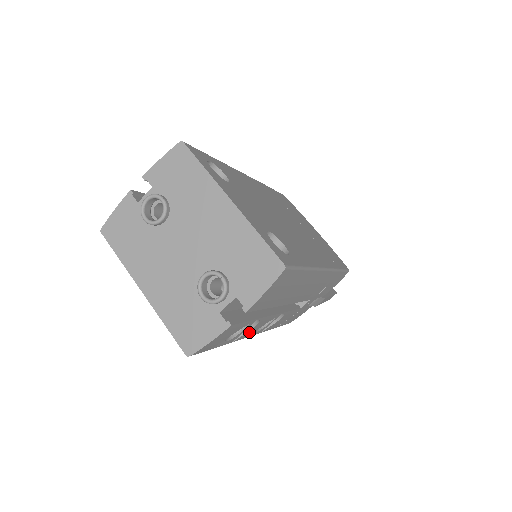
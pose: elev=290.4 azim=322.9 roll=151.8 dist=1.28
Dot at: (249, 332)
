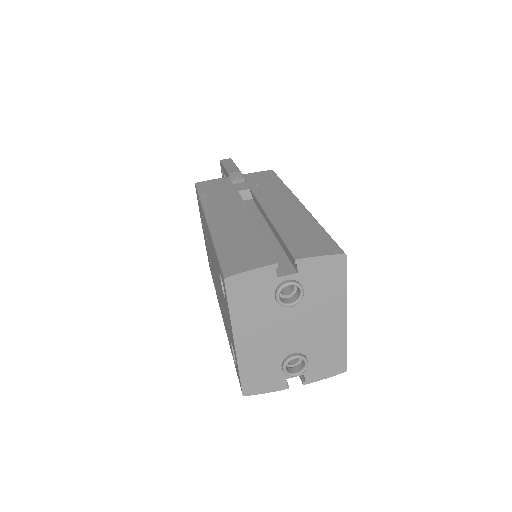
Dot at: occluded
